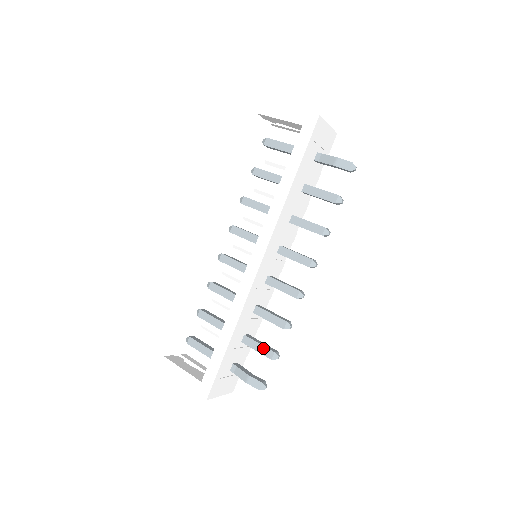
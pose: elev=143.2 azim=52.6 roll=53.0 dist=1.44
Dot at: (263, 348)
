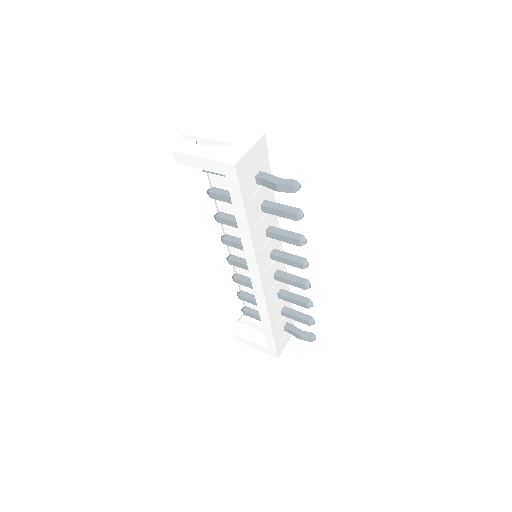
Dot at: (299, 319)
